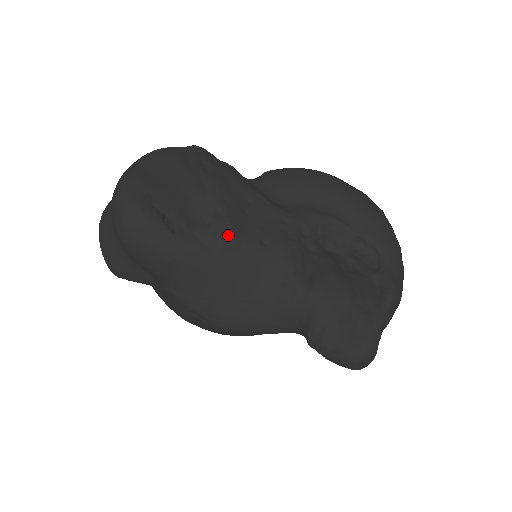
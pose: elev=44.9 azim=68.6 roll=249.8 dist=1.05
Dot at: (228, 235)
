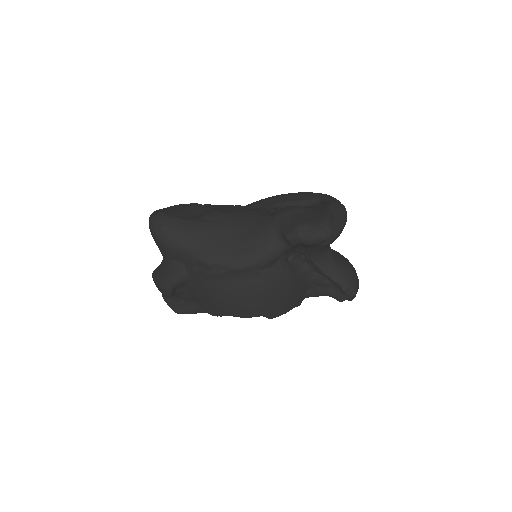
Dot at: (217, 213)
